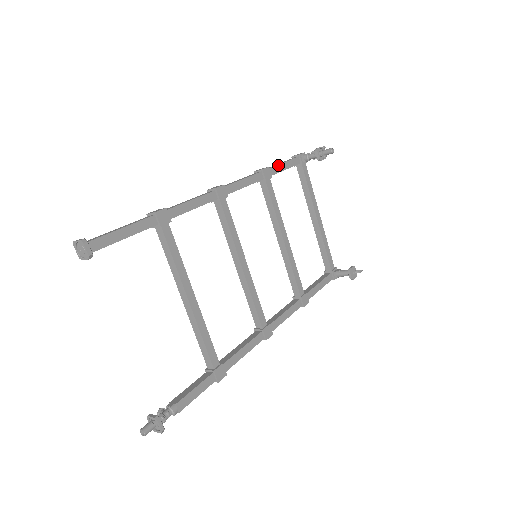
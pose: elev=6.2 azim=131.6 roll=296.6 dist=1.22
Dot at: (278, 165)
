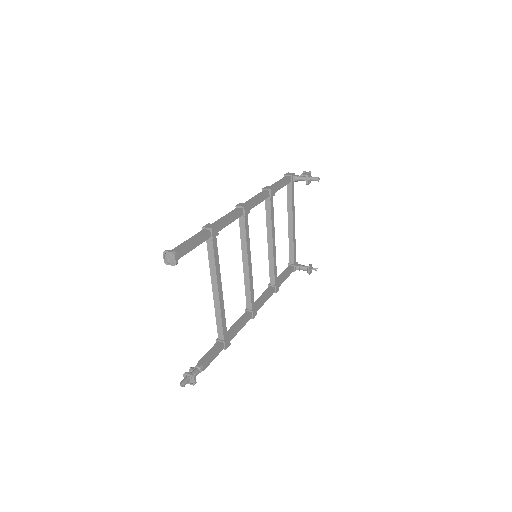
Dot at: (279, 184)
